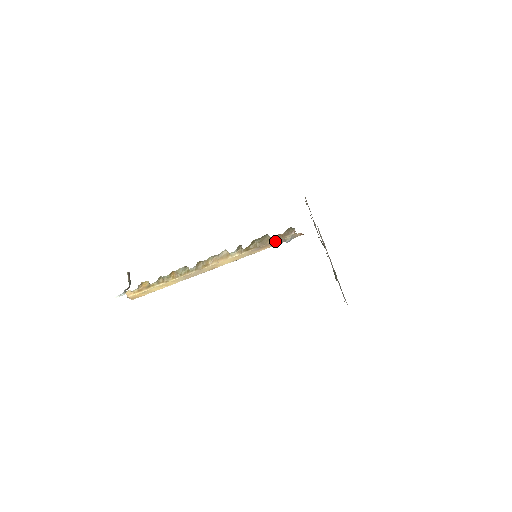
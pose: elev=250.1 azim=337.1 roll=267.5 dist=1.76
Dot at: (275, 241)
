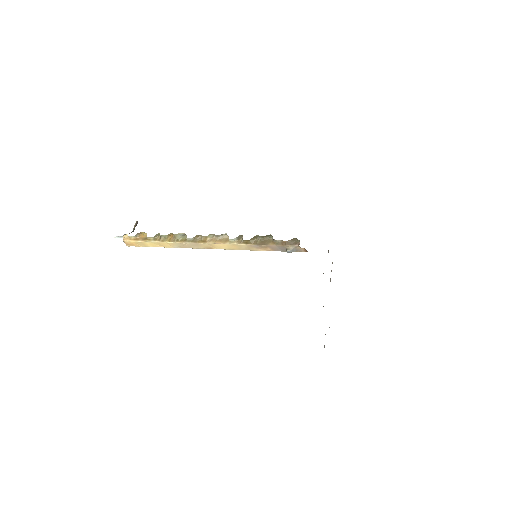
Dot at: (276, 246)
